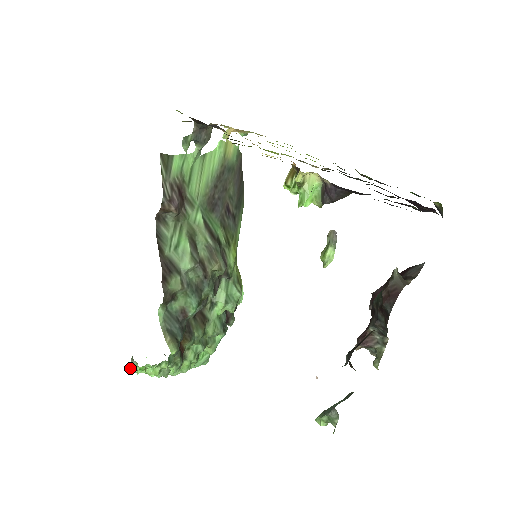
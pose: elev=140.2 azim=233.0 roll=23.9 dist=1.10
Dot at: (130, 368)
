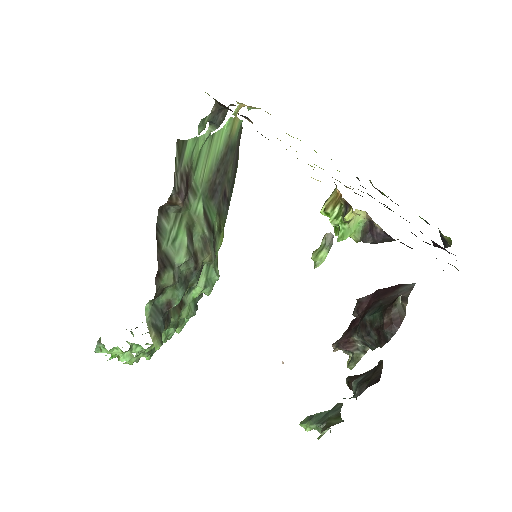
Dot at: occluded
